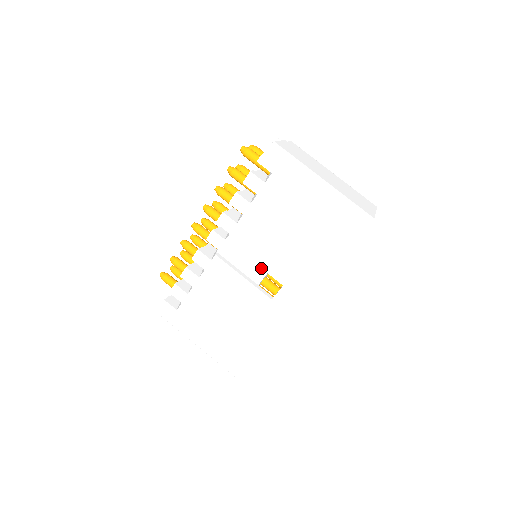
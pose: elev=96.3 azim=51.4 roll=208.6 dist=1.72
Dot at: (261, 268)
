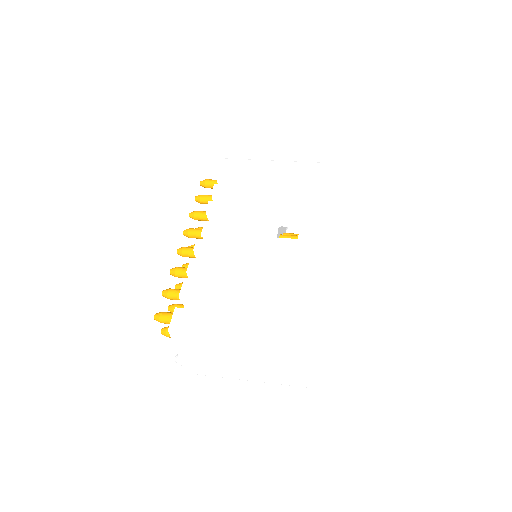
Dot at: (270, 221)
